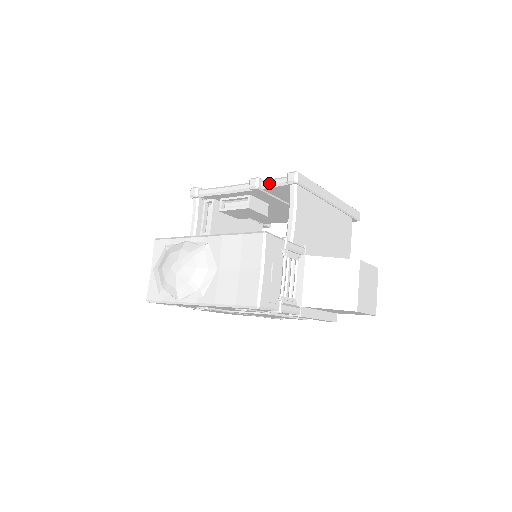
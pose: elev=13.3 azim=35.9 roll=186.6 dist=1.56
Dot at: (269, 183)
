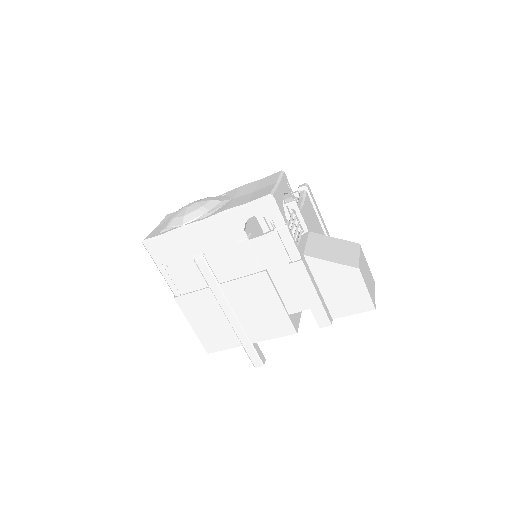
Dot at: occluded
